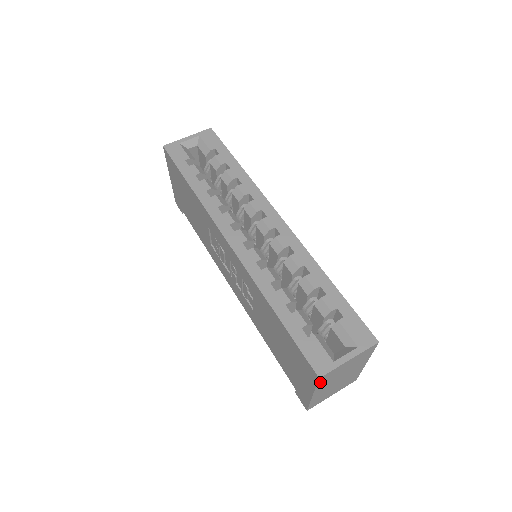
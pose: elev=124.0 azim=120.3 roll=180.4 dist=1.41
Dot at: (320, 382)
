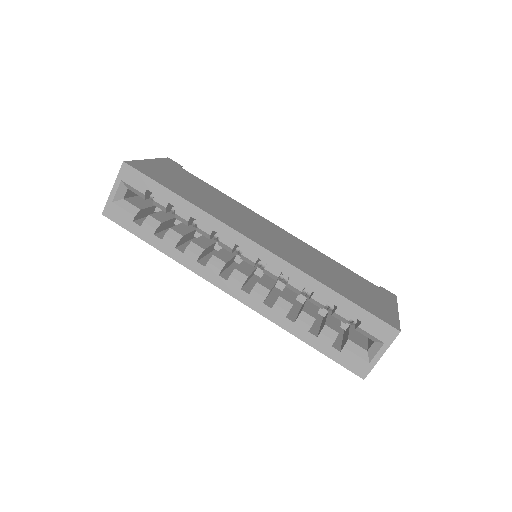
Dot at: occluded
